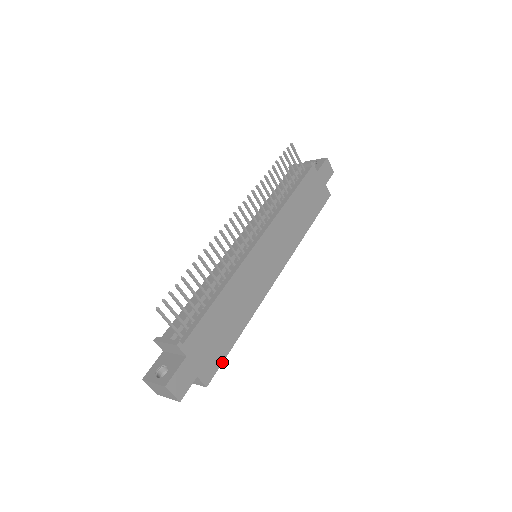
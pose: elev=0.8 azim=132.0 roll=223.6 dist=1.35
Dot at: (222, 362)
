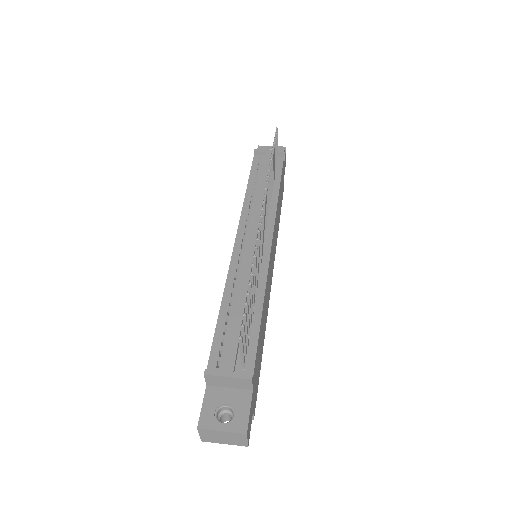
Dot at: occluded
